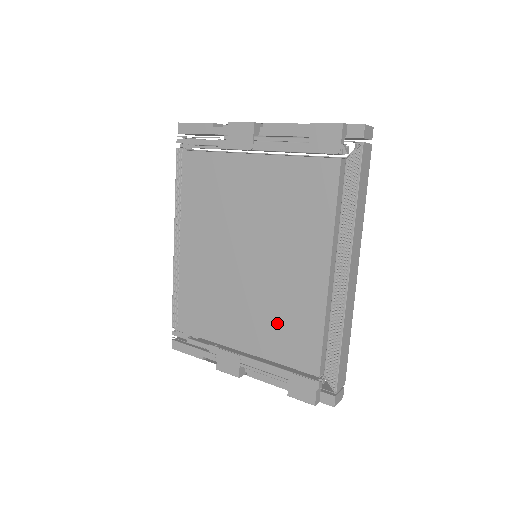
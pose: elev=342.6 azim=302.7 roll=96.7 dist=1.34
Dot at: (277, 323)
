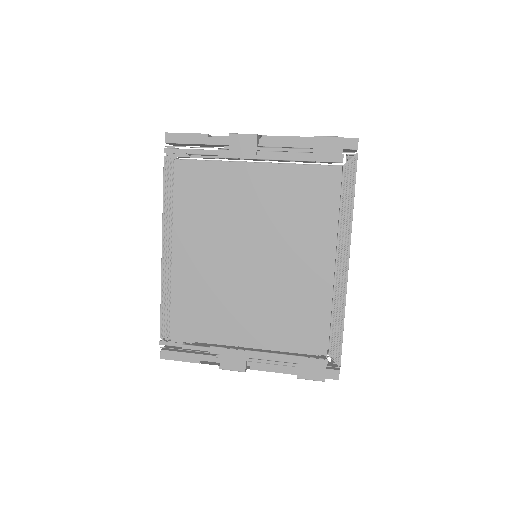
Dot at: (284, 314)
